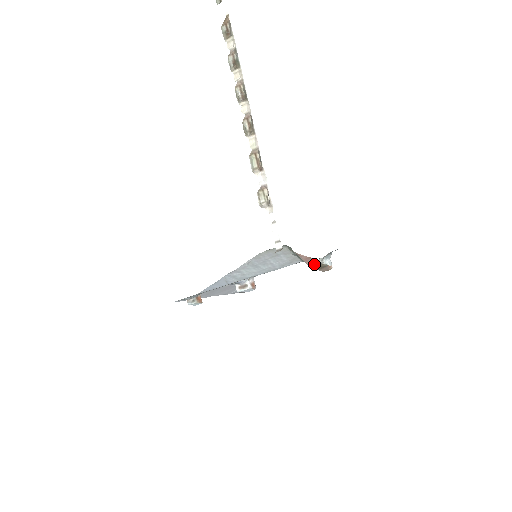
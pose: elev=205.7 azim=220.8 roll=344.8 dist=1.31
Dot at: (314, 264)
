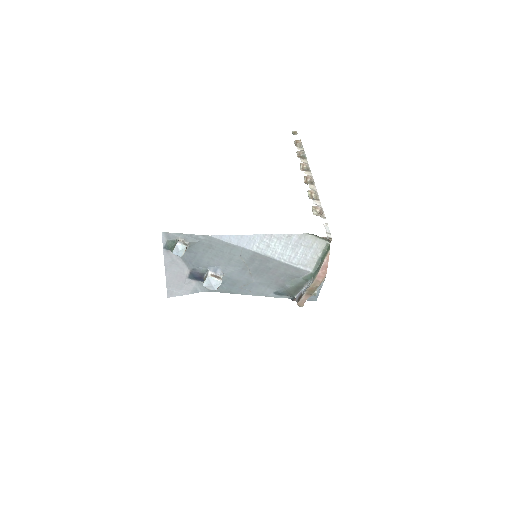
Dot at: (319, 279)
